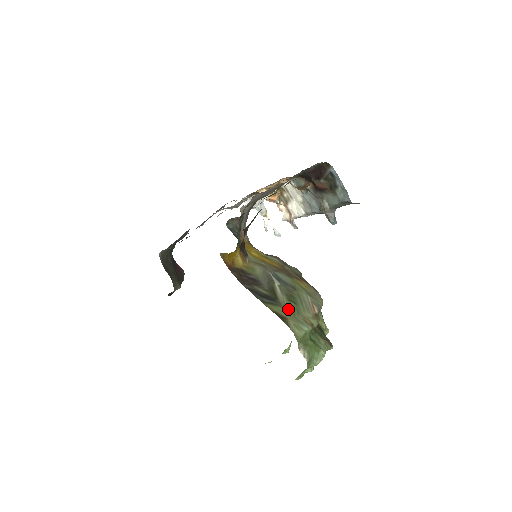
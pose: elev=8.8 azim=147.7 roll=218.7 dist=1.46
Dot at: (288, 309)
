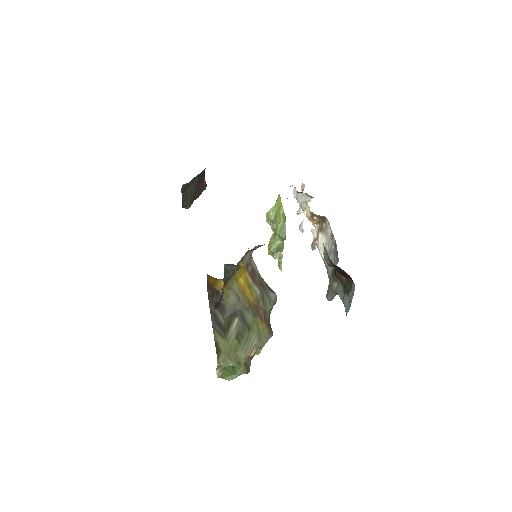
Dot at: (229, 344)
